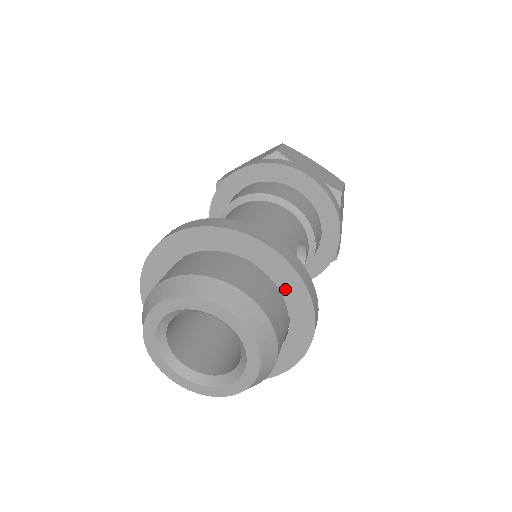
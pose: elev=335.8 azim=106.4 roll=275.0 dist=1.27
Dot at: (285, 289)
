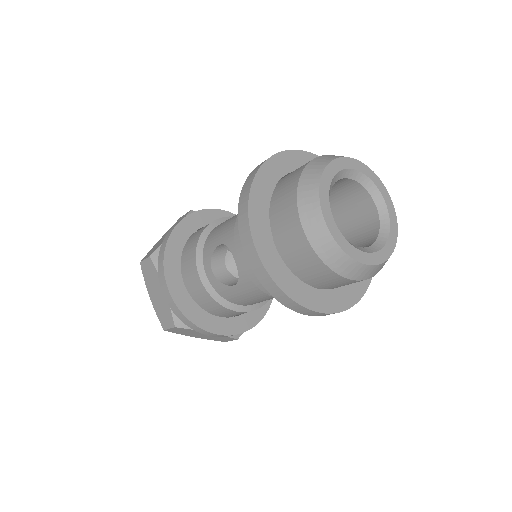
Dot at: occluded
